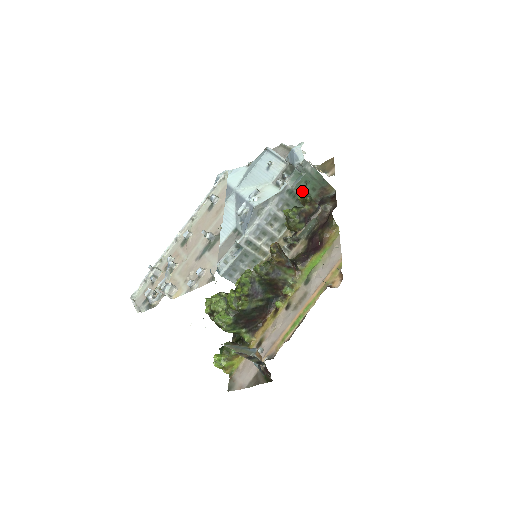
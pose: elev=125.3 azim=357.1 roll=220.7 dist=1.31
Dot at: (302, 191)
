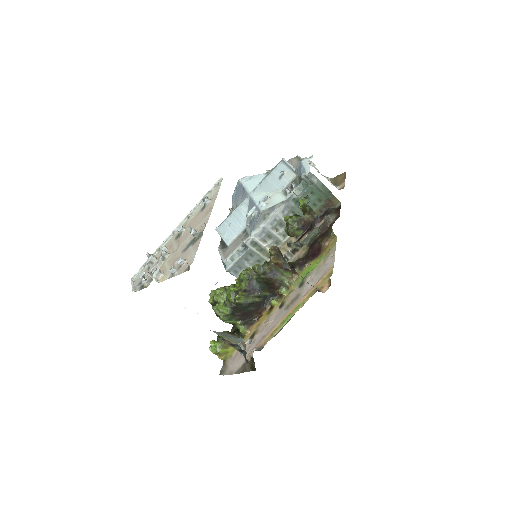
Dot at: (302, 201)
